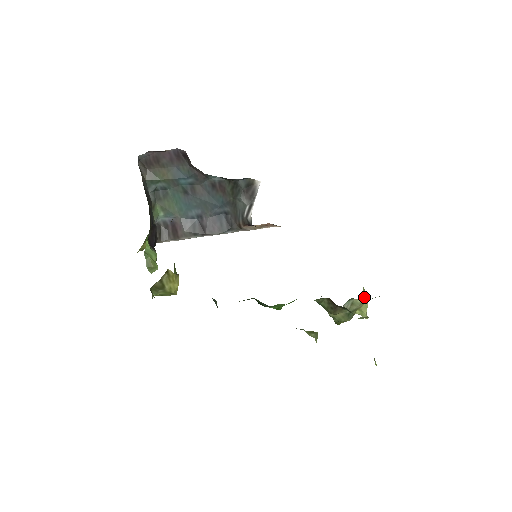
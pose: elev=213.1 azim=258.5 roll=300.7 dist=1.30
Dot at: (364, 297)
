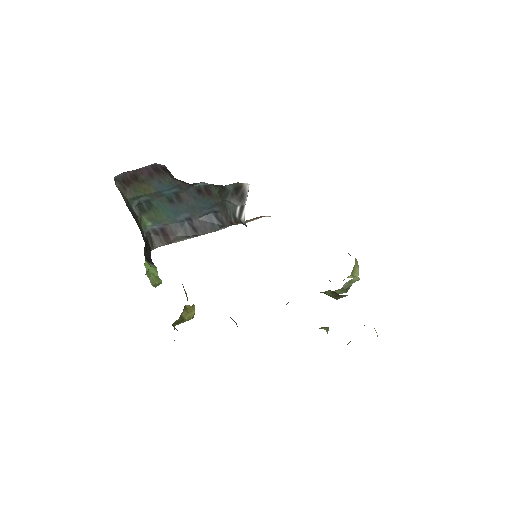
Dot at: (356, 266)
